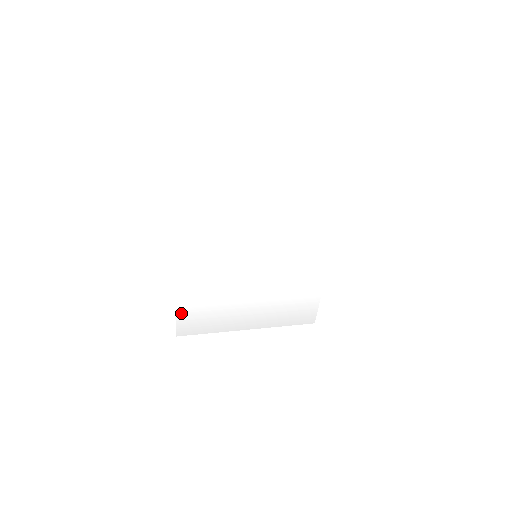
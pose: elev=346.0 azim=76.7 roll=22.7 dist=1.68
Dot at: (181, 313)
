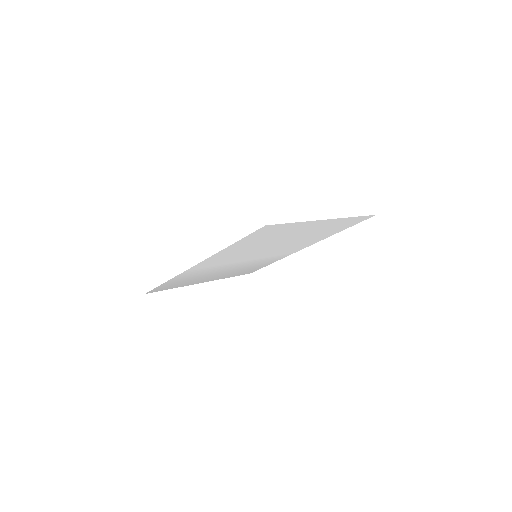
Dot at: (164, 285)
